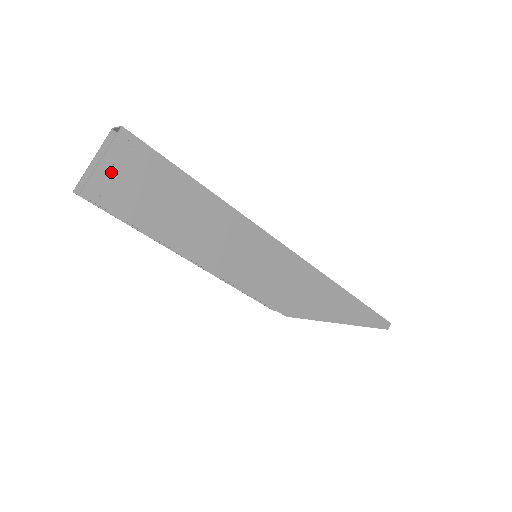
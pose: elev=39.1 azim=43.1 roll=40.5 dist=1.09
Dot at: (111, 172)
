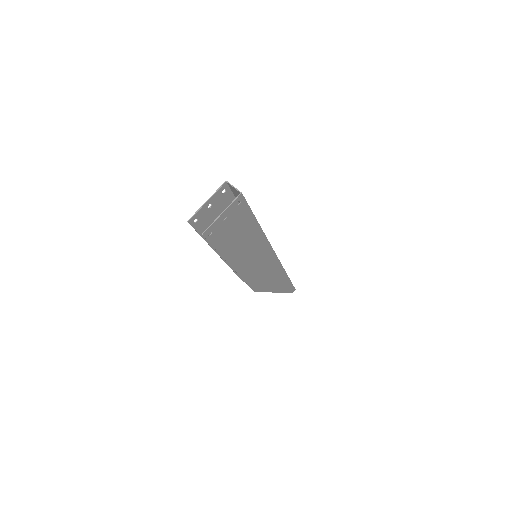
Dot at: (223, 220)
